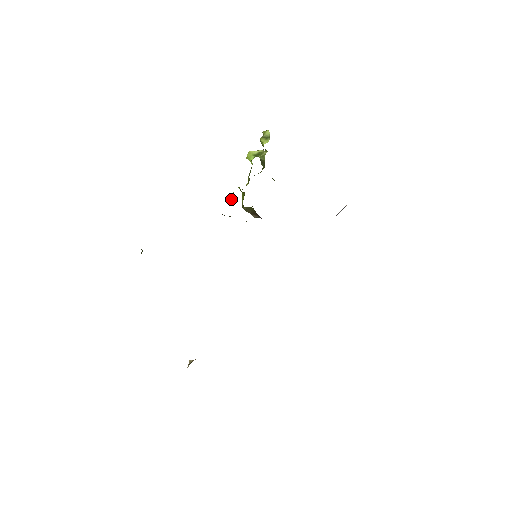
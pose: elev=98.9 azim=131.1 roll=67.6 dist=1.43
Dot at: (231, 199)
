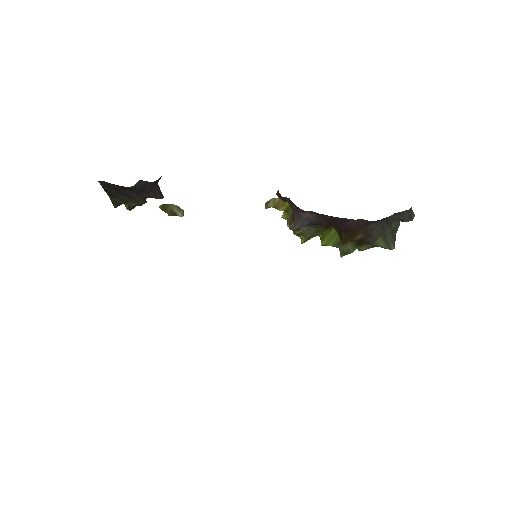
Dot at: (284, 212)
